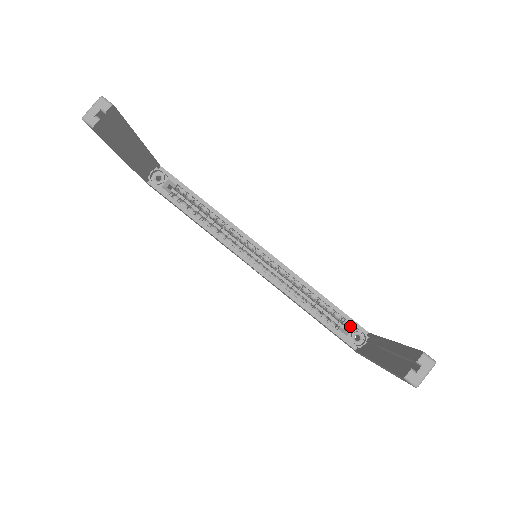
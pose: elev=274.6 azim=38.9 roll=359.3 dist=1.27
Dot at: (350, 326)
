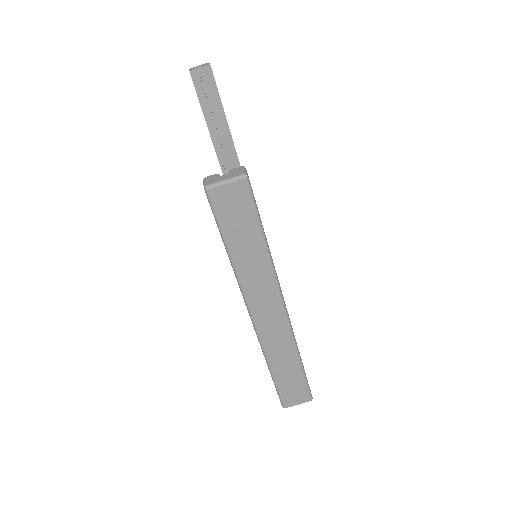
Dot at: occluded
